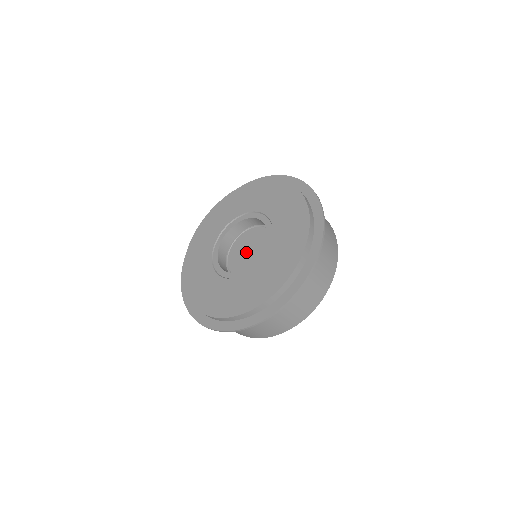
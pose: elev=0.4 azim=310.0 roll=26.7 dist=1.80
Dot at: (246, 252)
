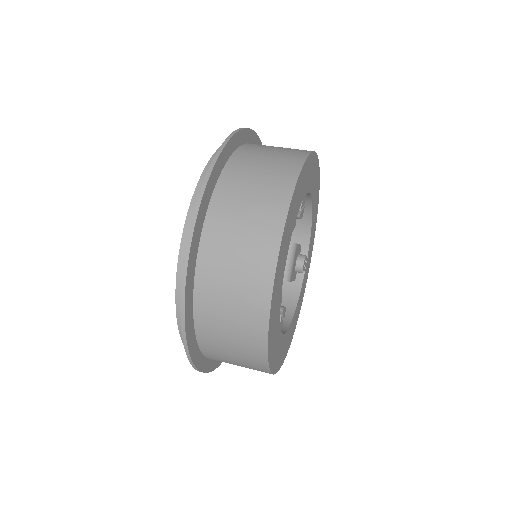
Dot at: occluded
